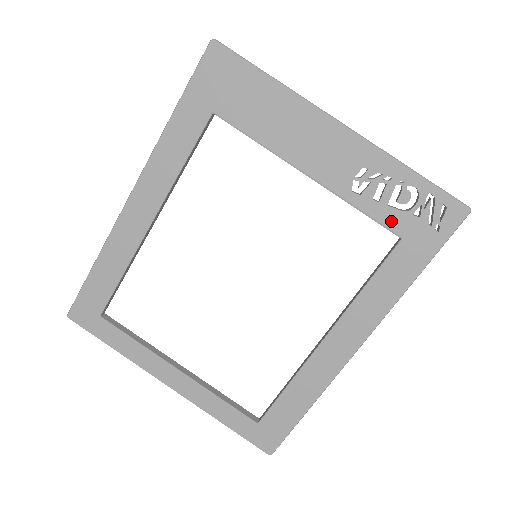
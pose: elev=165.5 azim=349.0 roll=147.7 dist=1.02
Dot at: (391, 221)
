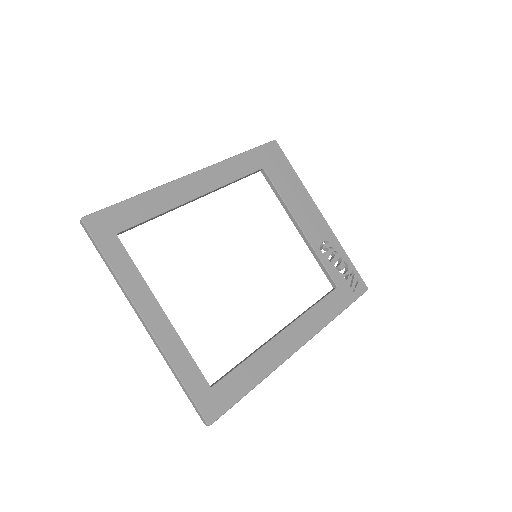
Dot at: (334, 275)
